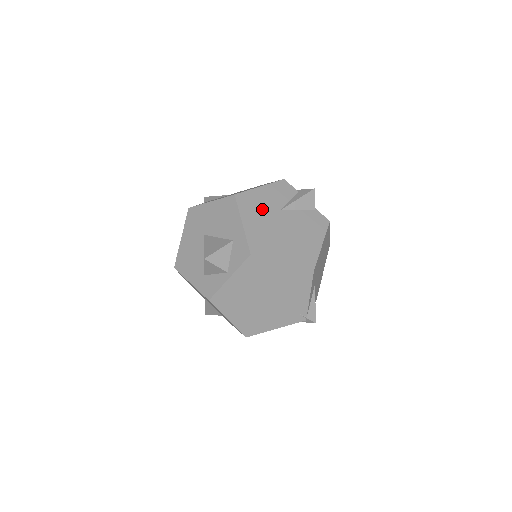
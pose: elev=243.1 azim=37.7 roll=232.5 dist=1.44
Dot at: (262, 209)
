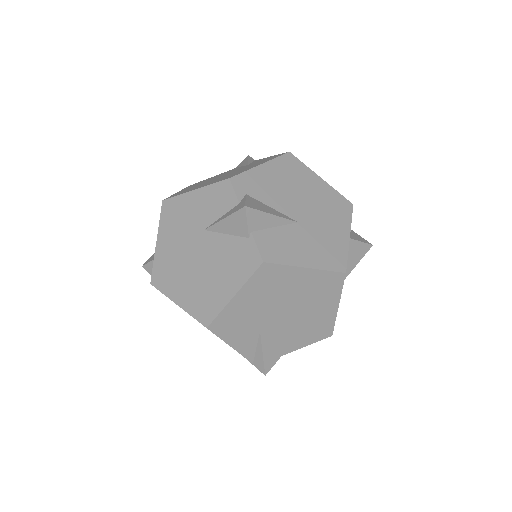
Dot at: (183, 225)
